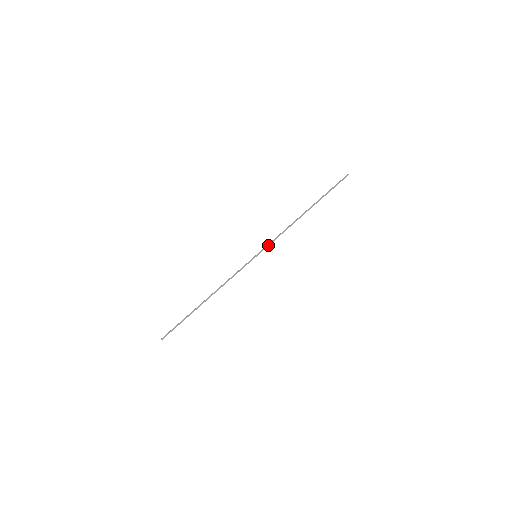
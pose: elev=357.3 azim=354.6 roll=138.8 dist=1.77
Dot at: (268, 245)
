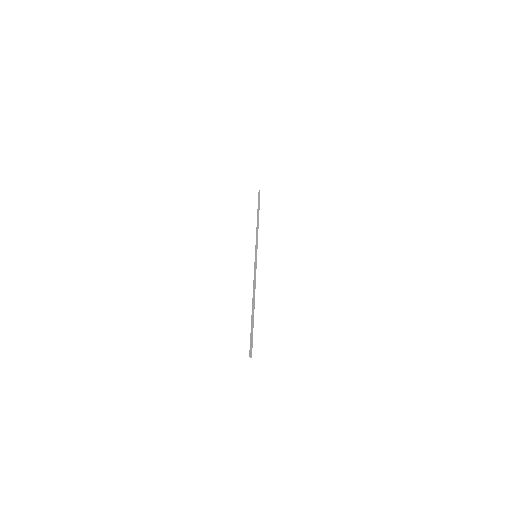
Dot at: (256, 246)
